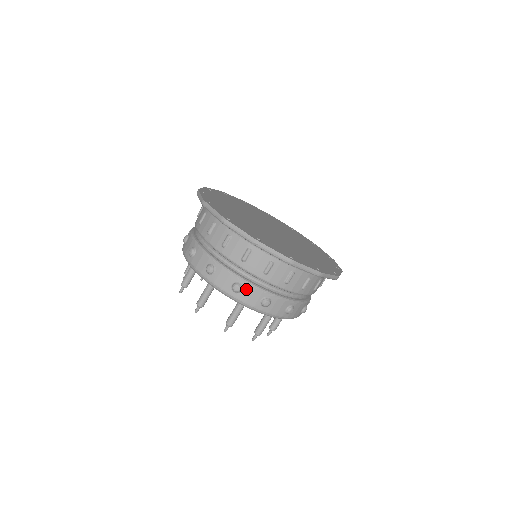
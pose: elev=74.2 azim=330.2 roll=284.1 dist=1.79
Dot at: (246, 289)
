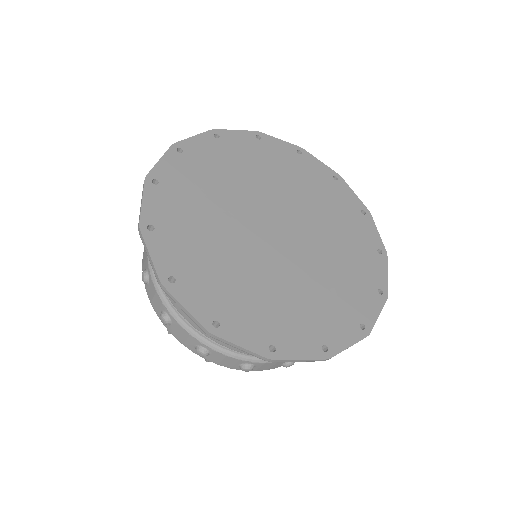
Dot at: (215, 354)
